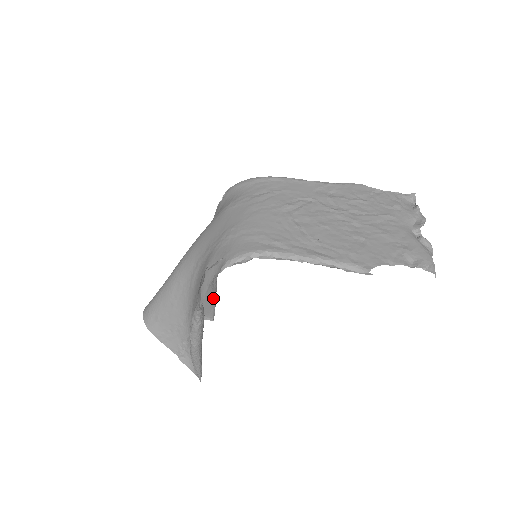
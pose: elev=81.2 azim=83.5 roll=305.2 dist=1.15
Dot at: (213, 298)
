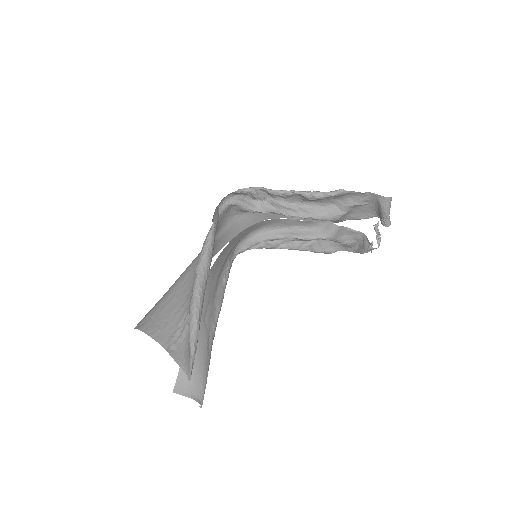
Dot at: (206, 365)
